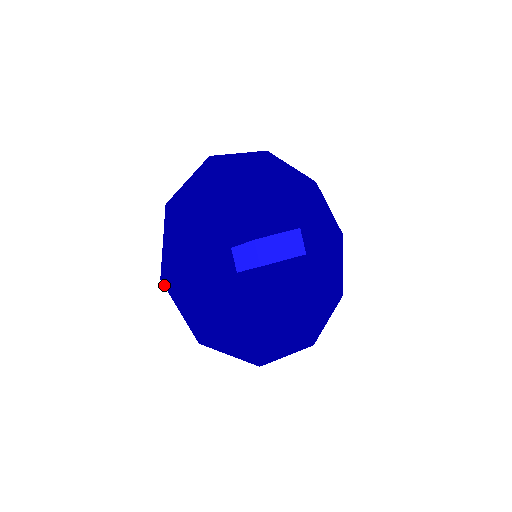
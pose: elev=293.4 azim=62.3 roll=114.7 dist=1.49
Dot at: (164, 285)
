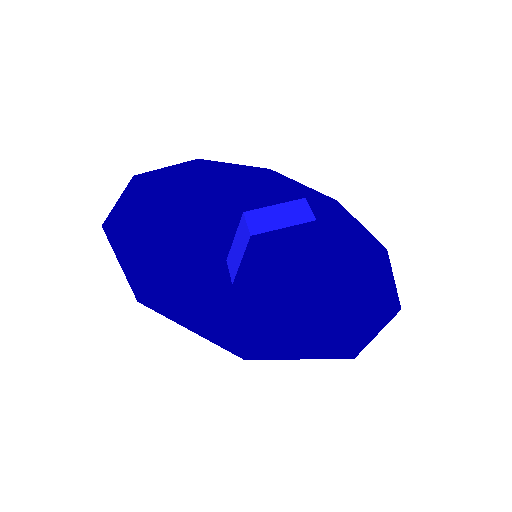
Dot at: (105, 232)
